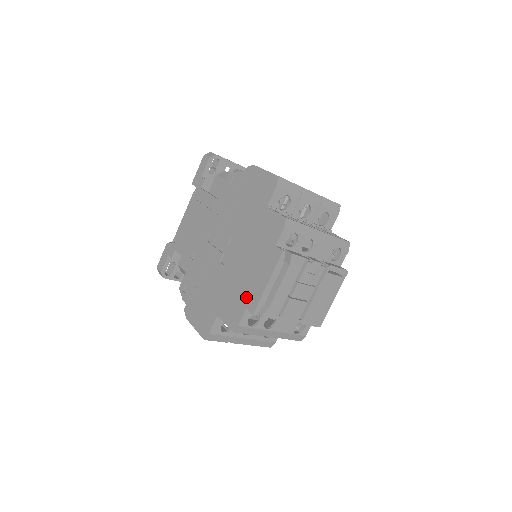
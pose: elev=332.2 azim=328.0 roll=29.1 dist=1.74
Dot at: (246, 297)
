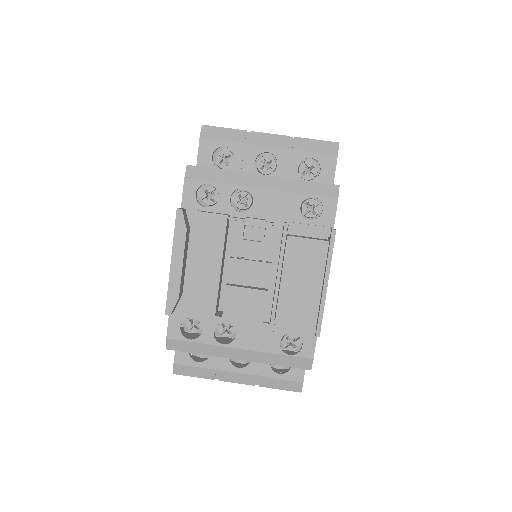
Dot at: occluded
